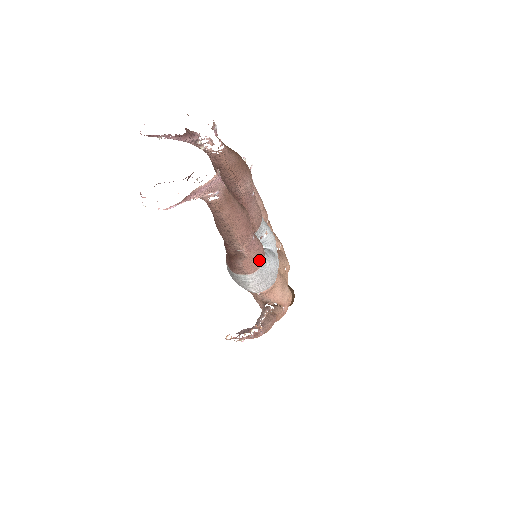
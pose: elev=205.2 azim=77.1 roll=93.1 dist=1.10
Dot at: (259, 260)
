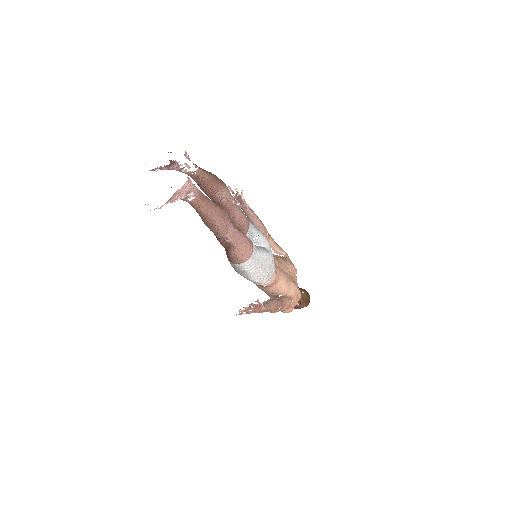
Dot at: (248, 249)
